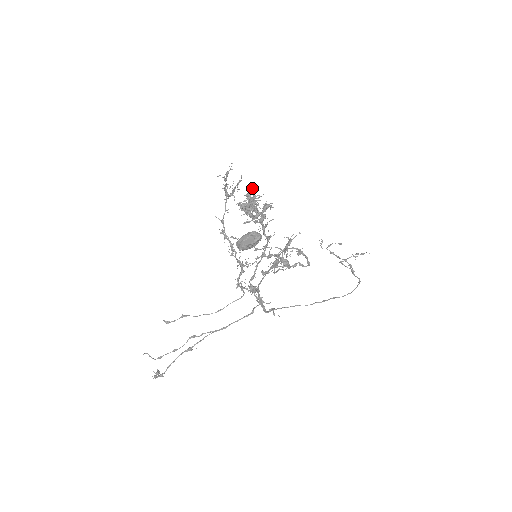
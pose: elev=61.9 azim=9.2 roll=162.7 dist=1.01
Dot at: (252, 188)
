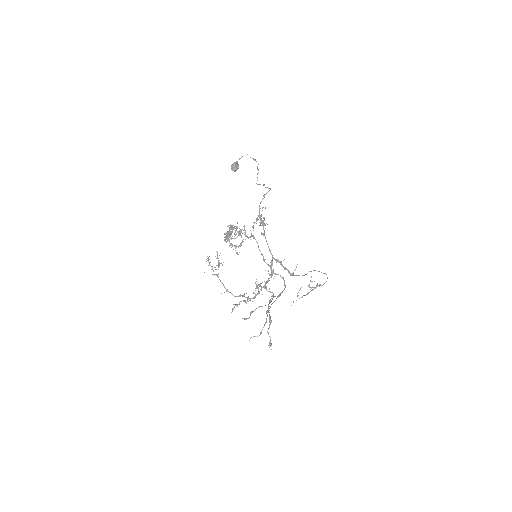
Dot at: (225, 237)
